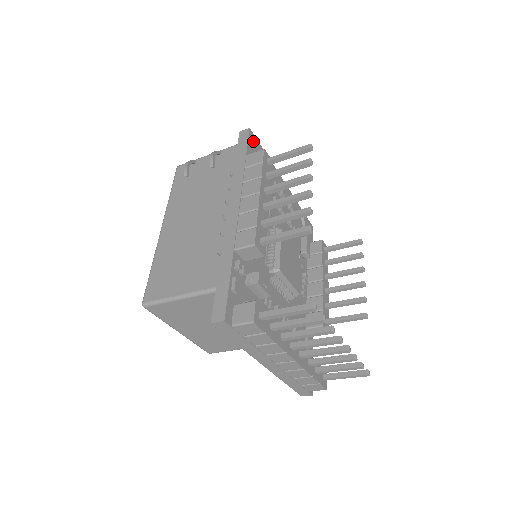
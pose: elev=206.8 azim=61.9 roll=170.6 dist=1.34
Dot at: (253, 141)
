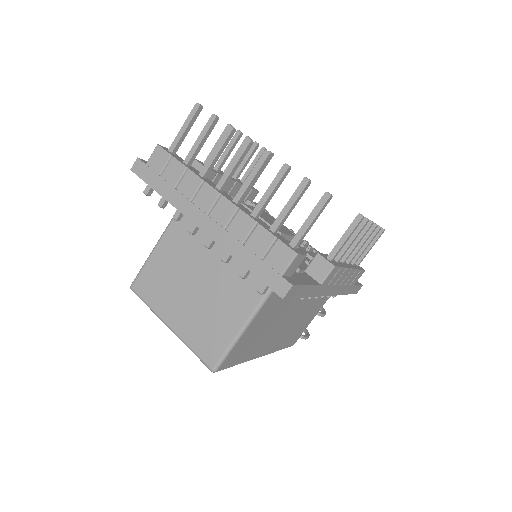
Dot at: occluded
